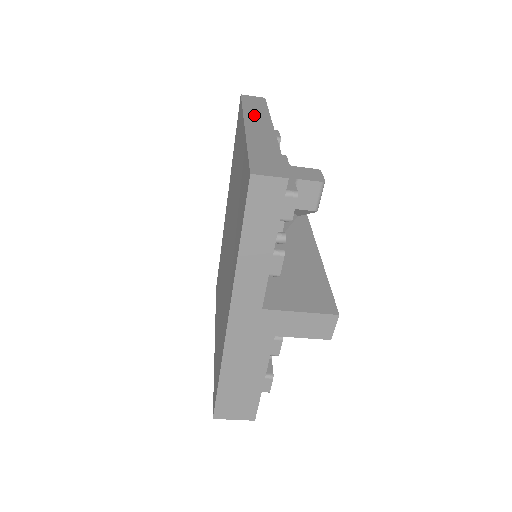
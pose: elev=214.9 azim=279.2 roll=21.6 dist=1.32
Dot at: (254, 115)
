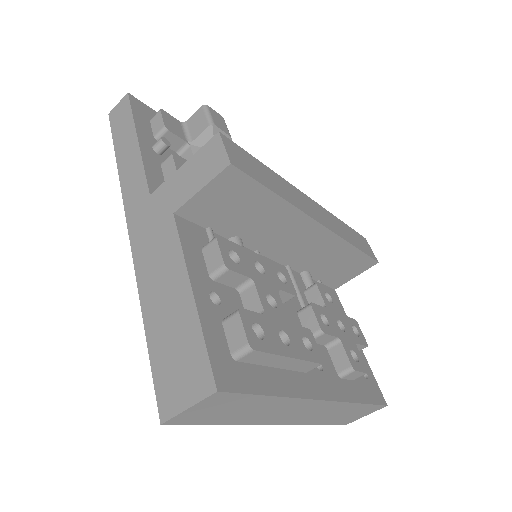
Dot at: occluded
